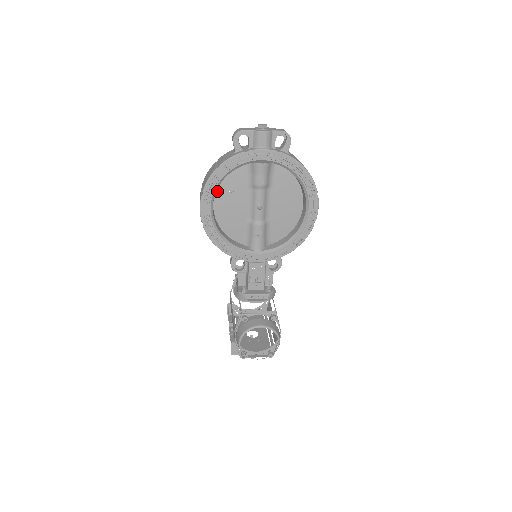
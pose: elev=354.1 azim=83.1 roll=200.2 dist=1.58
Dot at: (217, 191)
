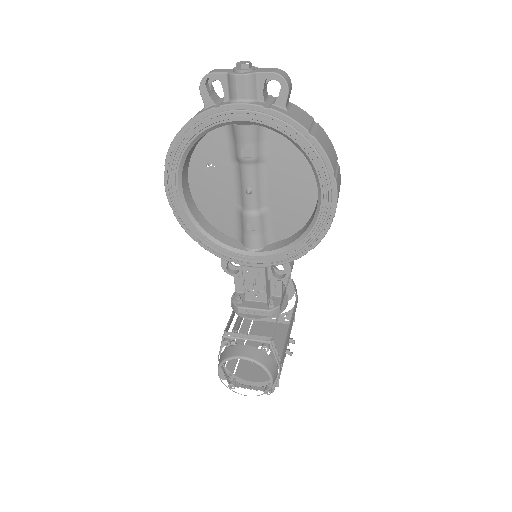
Dot at: (191, 164)
